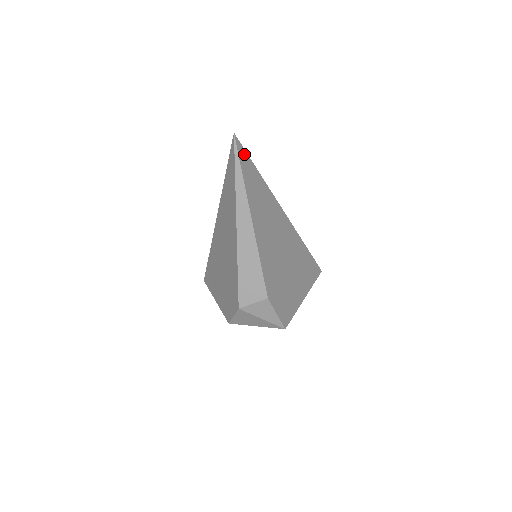
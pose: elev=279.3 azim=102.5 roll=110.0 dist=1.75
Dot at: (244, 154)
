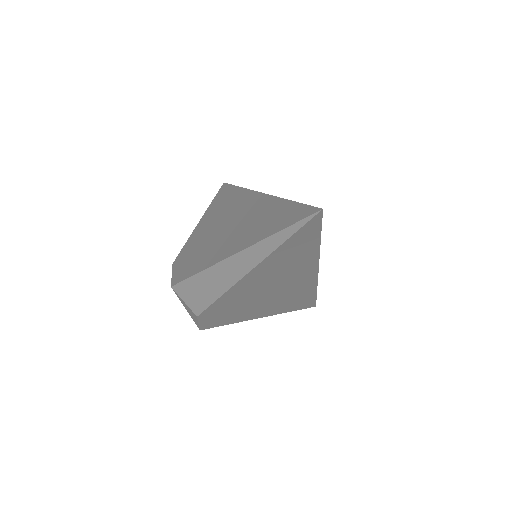
Dot at: (314, 228)
